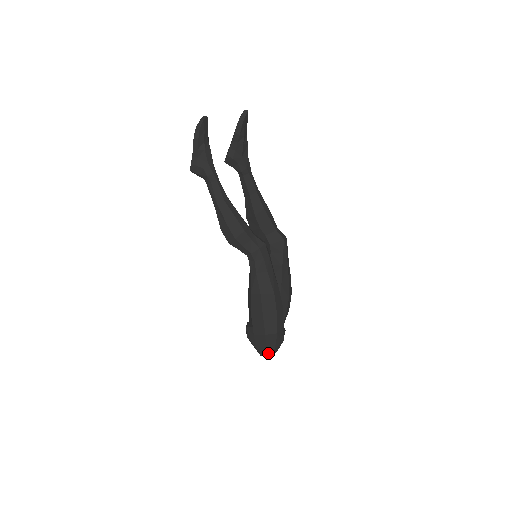
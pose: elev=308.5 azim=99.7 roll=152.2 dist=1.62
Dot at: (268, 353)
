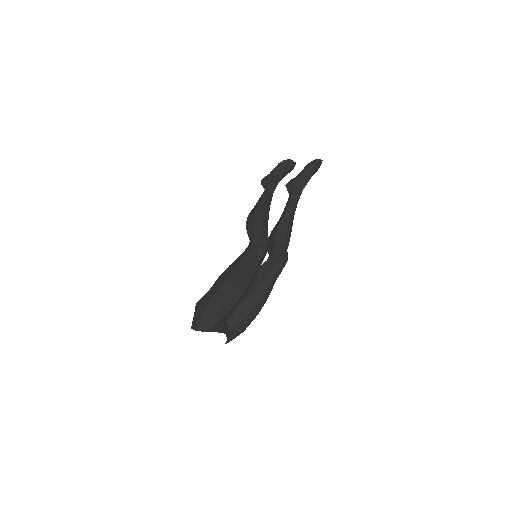
Dot at: (199, 323)
